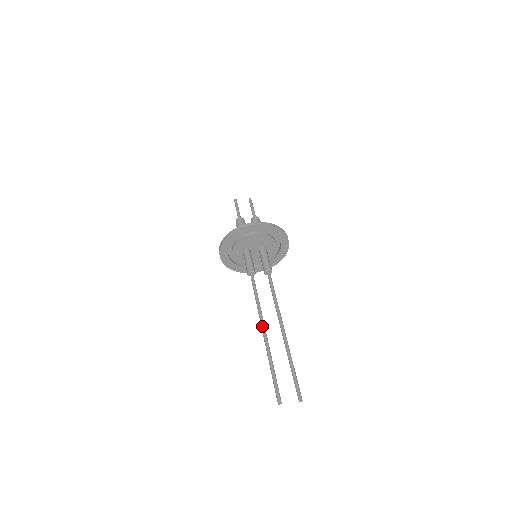
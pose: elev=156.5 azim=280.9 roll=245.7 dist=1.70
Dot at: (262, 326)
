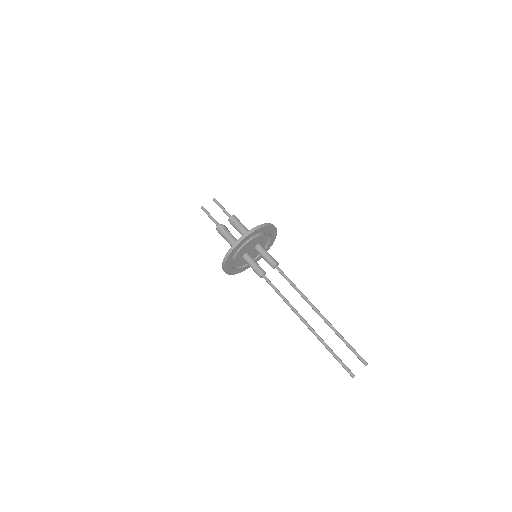
Dot at: (302, 320)
